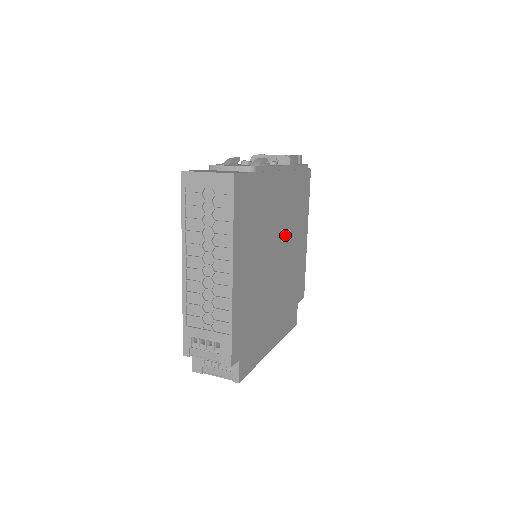
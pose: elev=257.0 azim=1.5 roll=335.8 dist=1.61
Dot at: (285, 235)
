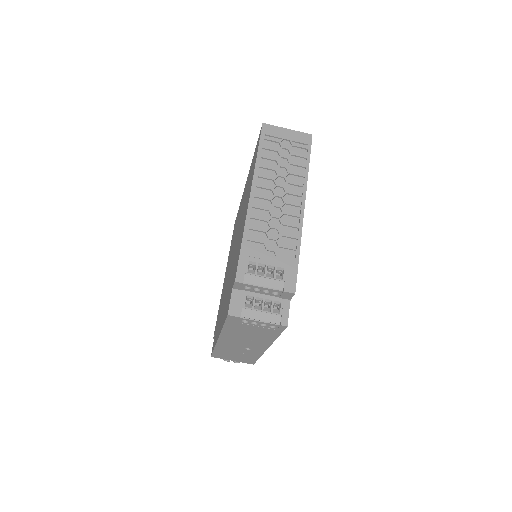
Dot at: occluded
